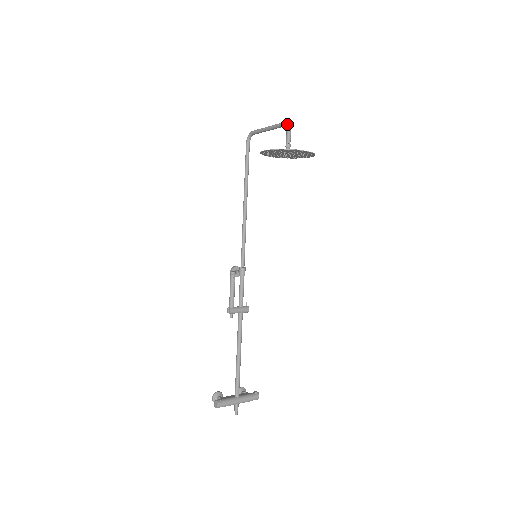
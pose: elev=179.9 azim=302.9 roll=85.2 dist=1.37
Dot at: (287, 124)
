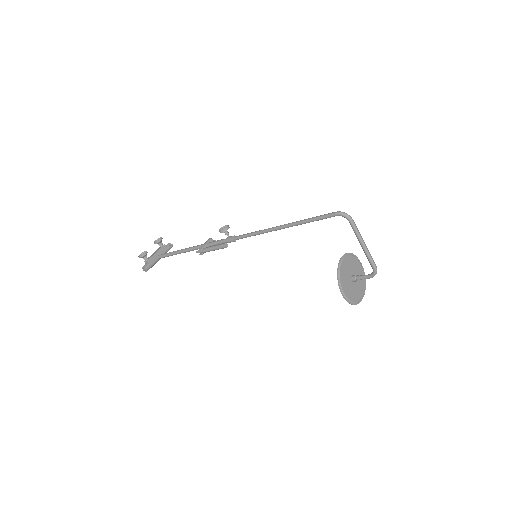
Dot at: occluded
